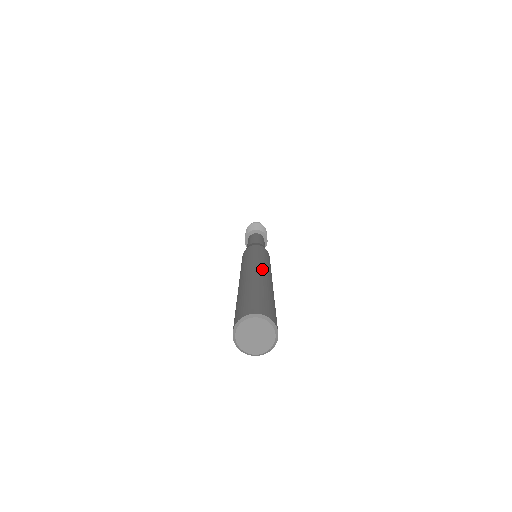
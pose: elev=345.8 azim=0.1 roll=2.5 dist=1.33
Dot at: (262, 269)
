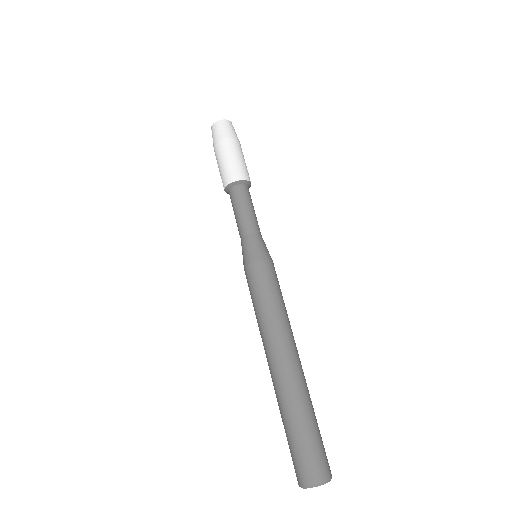
Dot at: (282, 356)
